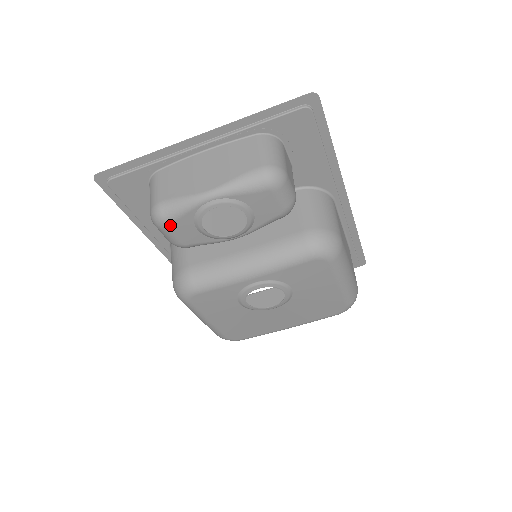
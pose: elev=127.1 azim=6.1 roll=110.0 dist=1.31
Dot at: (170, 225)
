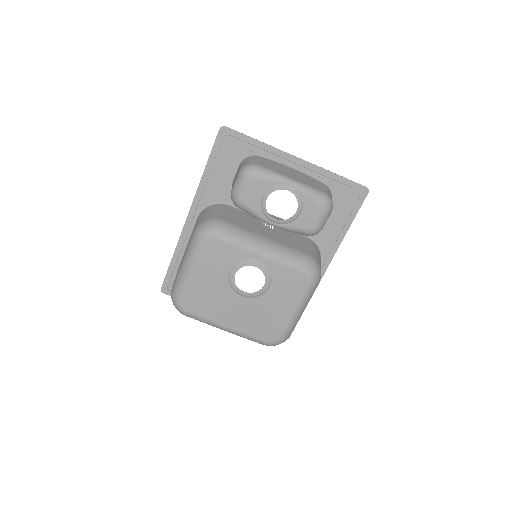
Dot at: (252, 180)
